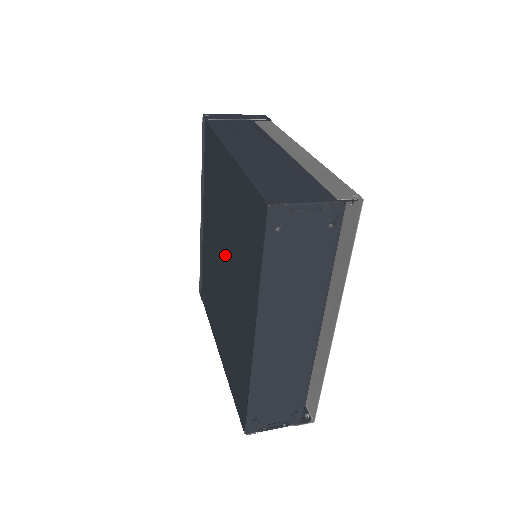
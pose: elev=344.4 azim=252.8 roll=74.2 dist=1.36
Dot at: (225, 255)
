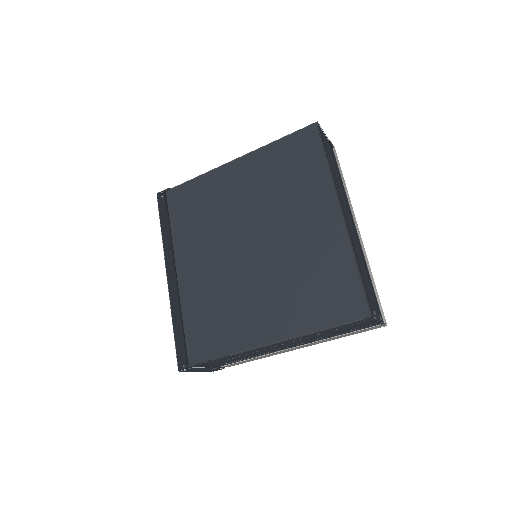
Dot at: (254, 229)
